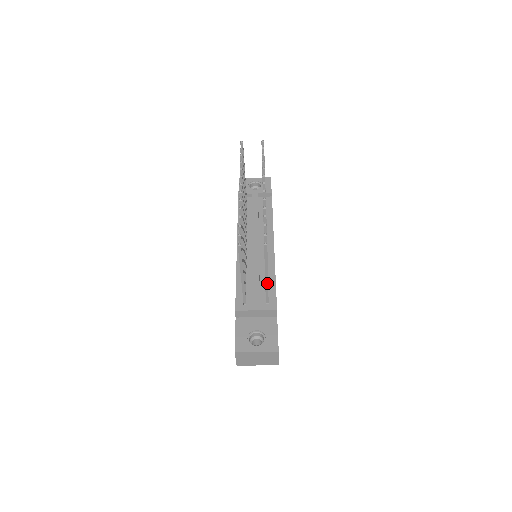
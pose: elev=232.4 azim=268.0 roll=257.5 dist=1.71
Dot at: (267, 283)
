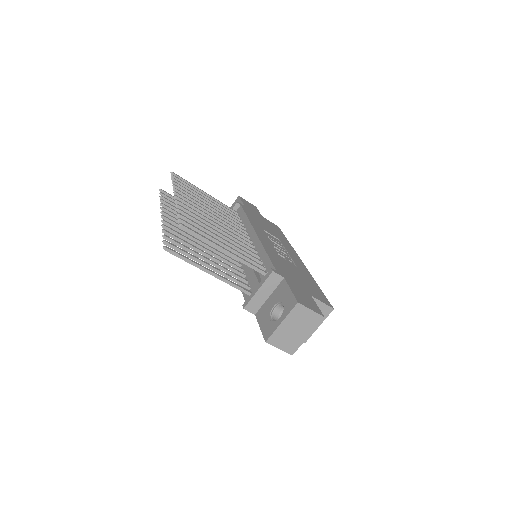
Dot at: (237, 258)
